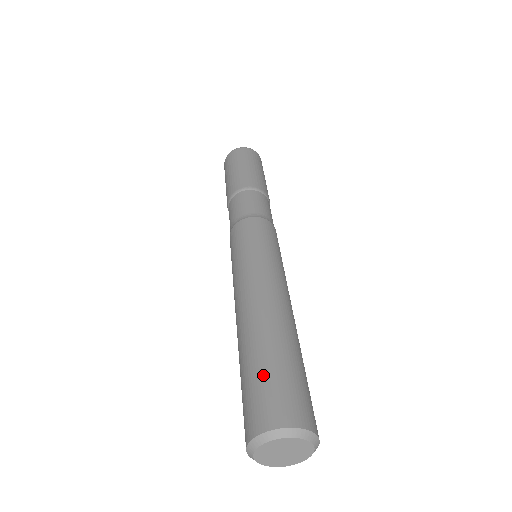
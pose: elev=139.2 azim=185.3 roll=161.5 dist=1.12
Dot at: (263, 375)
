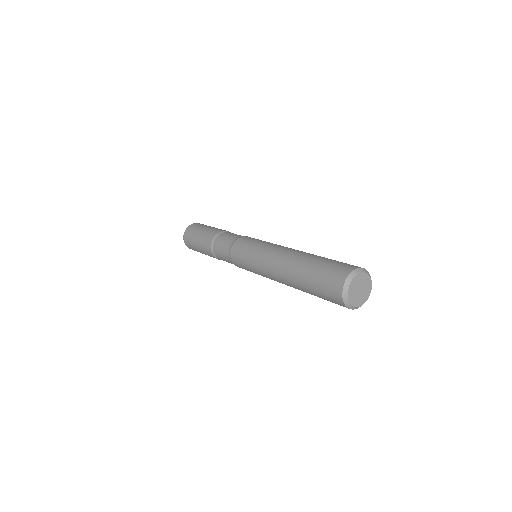
Dot at: (324, 265)
